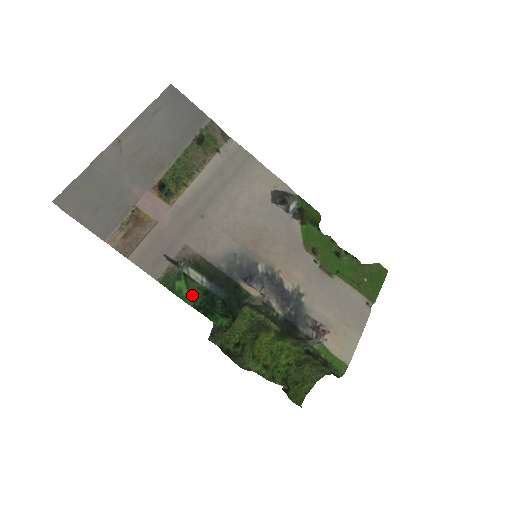
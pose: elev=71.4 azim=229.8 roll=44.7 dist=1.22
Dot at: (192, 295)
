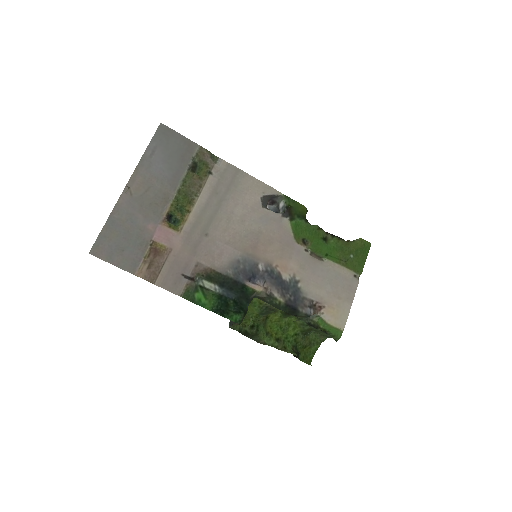
Dot at: (209, 302)
